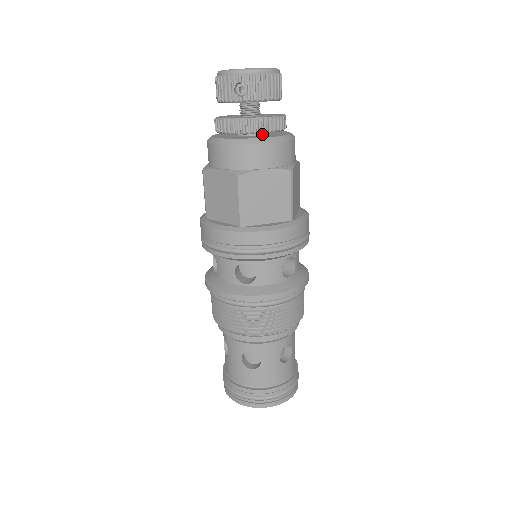
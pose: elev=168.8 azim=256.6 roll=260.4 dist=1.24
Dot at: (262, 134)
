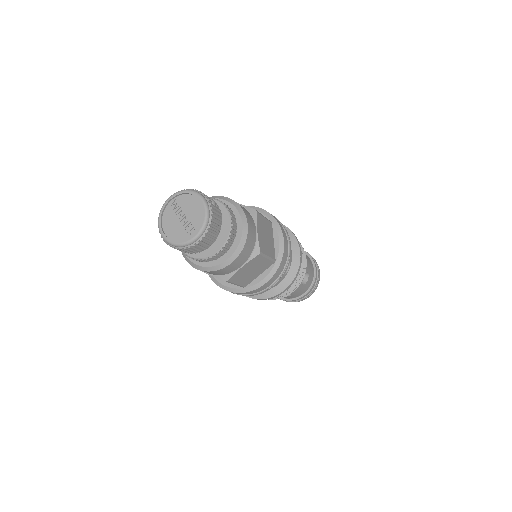
Dot at: occluded
